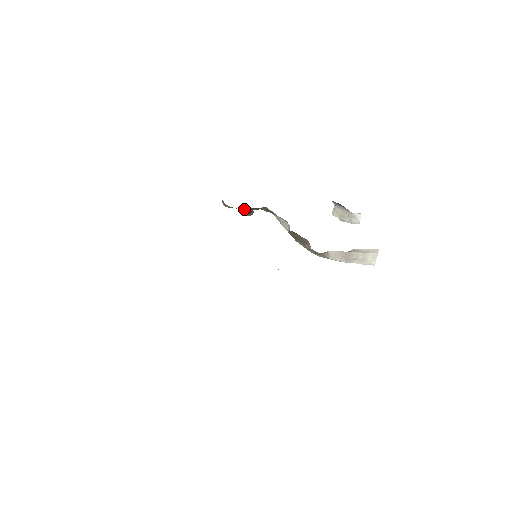
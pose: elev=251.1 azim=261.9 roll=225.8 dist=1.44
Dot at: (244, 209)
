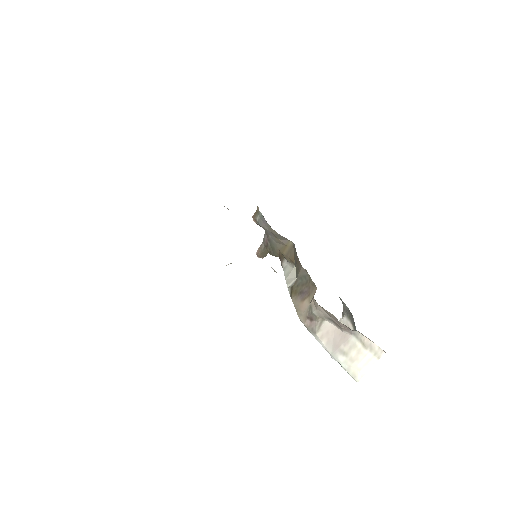
Dot at: (262, 243)
